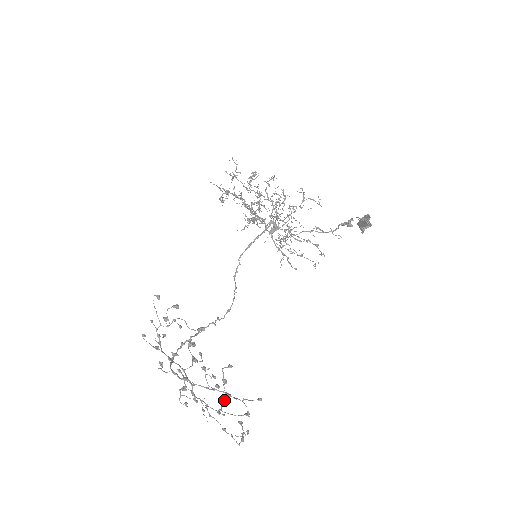
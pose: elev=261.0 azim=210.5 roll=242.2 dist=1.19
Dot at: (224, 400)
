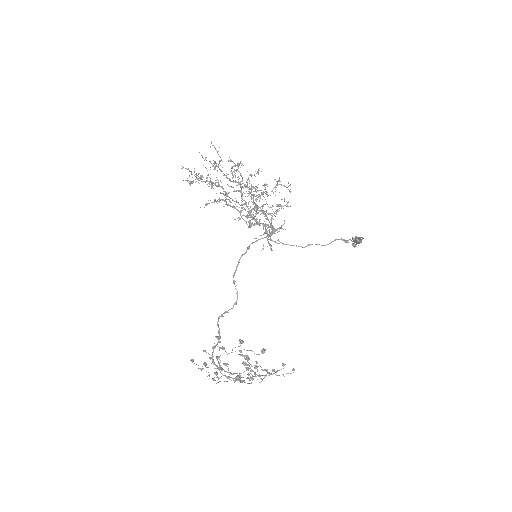
Dot at: occluded
